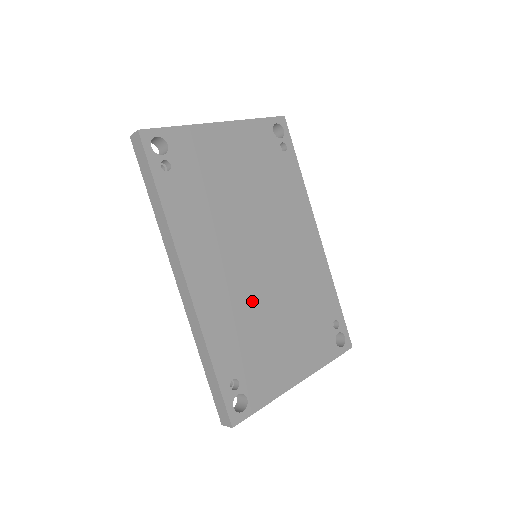
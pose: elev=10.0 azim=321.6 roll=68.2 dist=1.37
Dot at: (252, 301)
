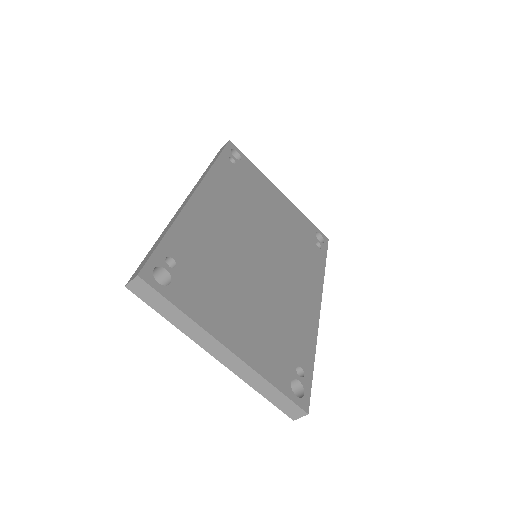
Dot at: (233, 256)
